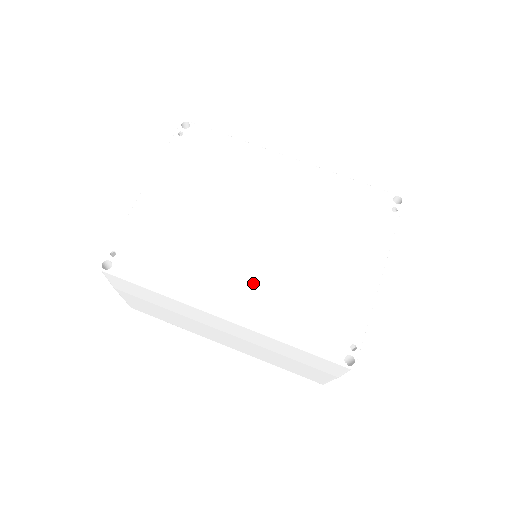
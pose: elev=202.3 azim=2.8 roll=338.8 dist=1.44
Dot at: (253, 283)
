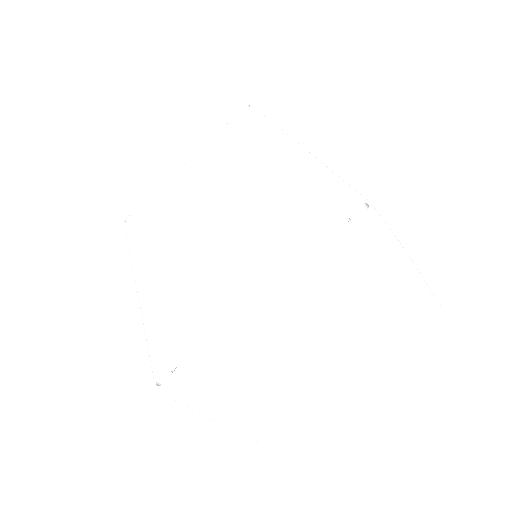
Dot at: (171, 263)
